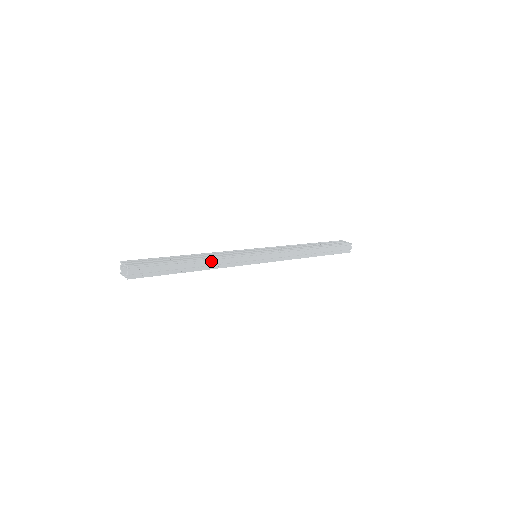
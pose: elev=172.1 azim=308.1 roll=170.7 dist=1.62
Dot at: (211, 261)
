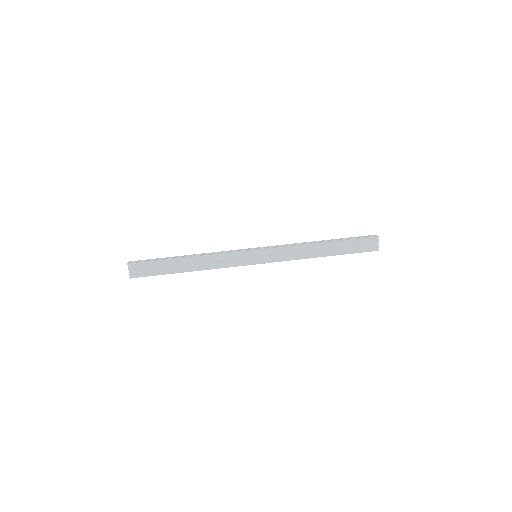
Dot at: (204, 268)
